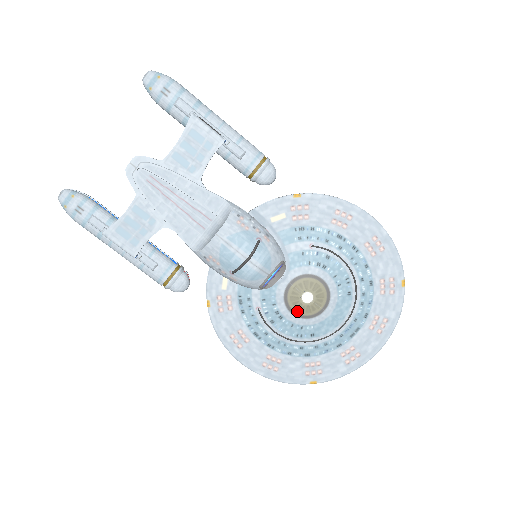
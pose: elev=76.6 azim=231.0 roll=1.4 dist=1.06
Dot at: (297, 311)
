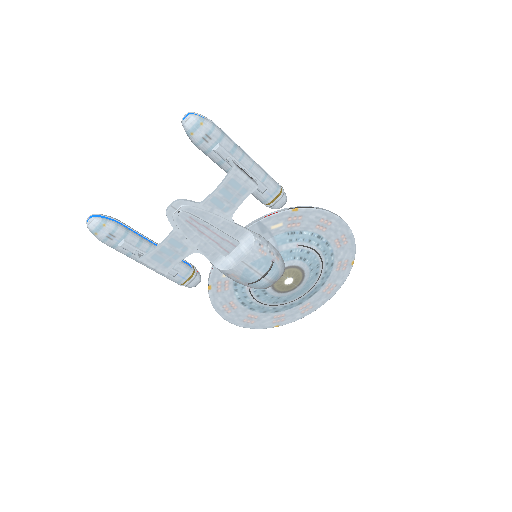
Dot at: (279, 289)
